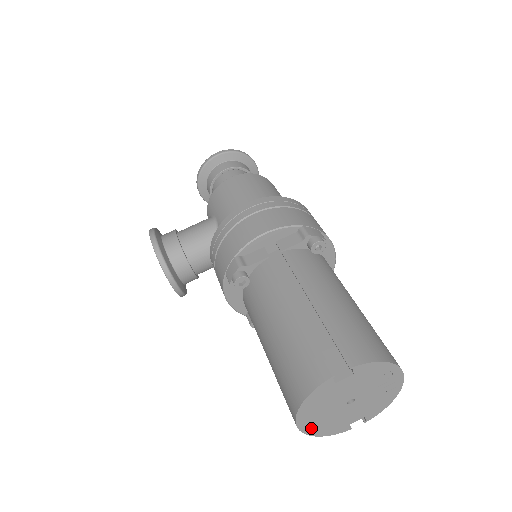
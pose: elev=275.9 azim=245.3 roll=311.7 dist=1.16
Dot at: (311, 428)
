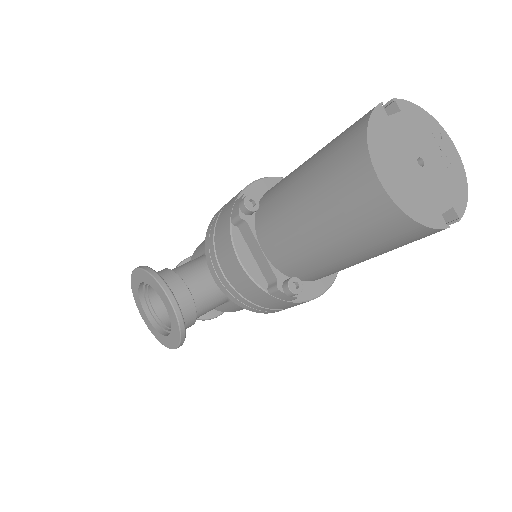
Dot at: (398, 195)
